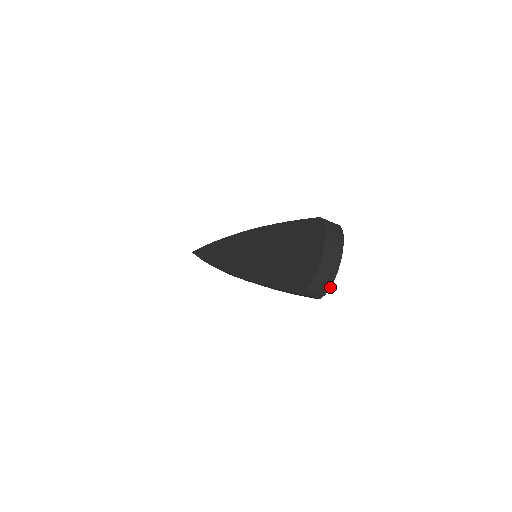
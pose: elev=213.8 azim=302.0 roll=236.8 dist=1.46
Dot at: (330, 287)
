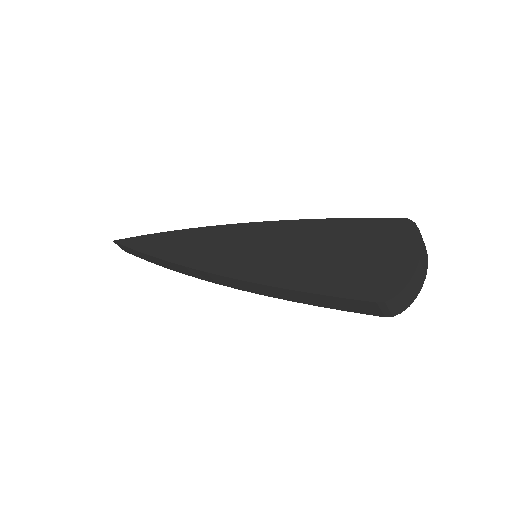
Dot at: occluded
